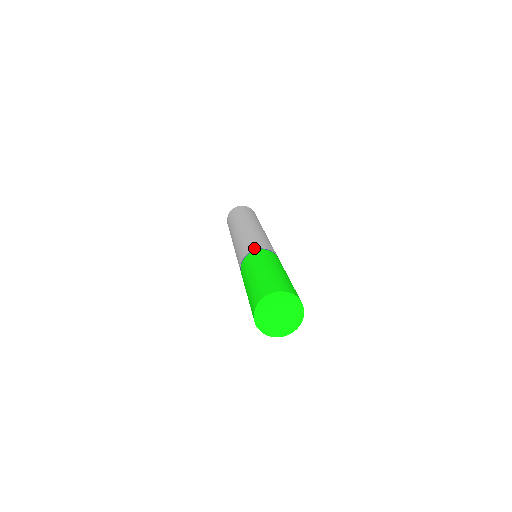
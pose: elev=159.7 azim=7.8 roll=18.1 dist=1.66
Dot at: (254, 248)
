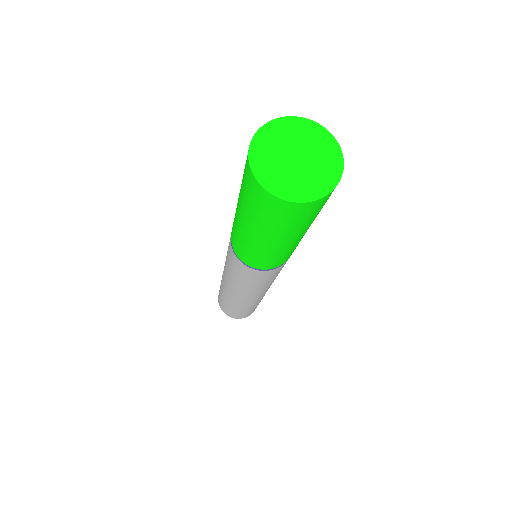
Dot at: occluded
